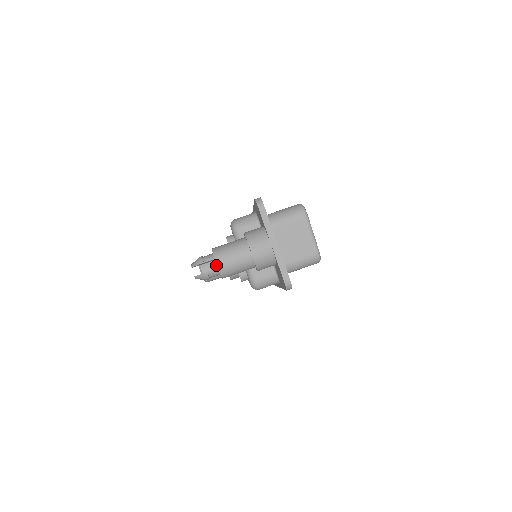
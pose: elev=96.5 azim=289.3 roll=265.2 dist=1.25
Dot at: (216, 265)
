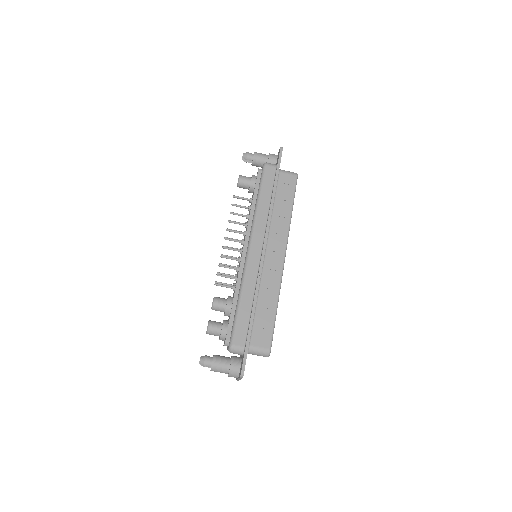
Dot at: occluded
